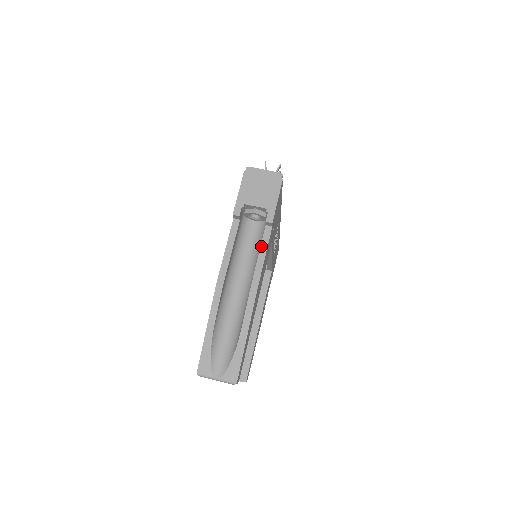
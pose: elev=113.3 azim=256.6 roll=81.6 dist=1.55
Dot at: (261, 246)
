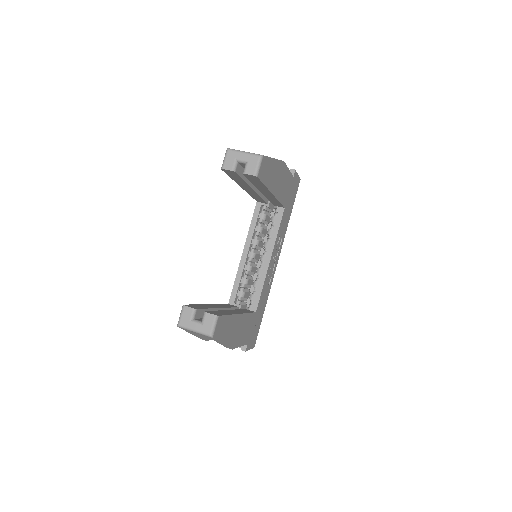
Dot at: occluded
